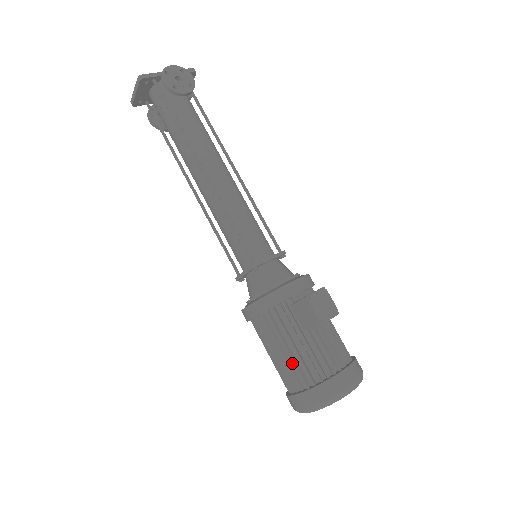
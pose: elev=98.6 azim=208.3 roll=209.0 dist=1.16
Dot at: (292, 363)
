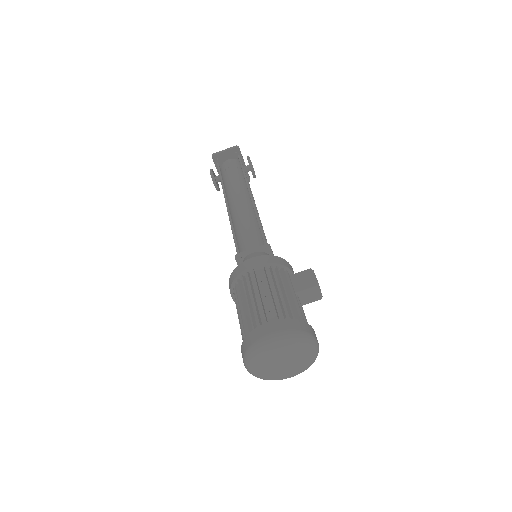
Dot at: (277, 304)
